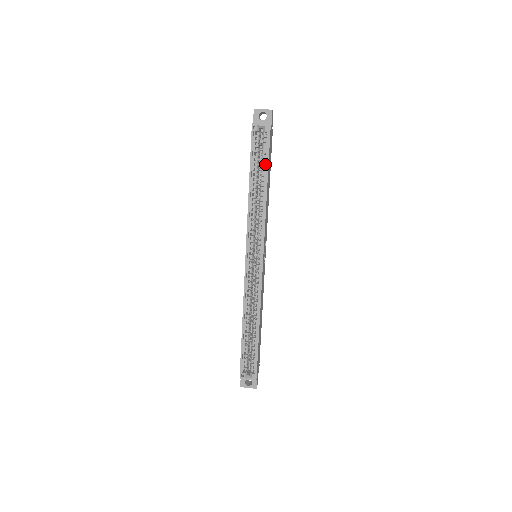
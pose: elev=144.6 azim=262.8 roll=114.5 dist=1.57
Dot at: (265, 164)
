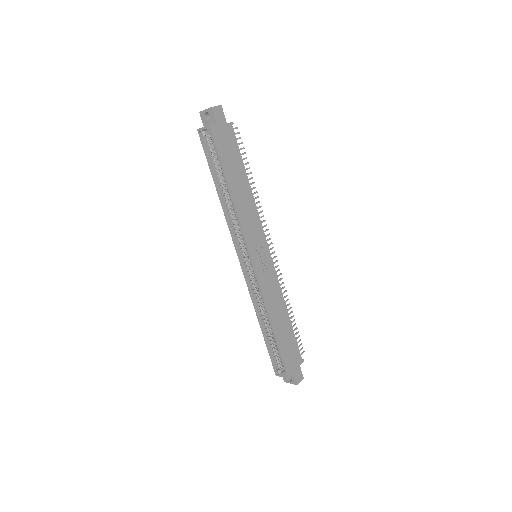
Dot at: (221, 166)
